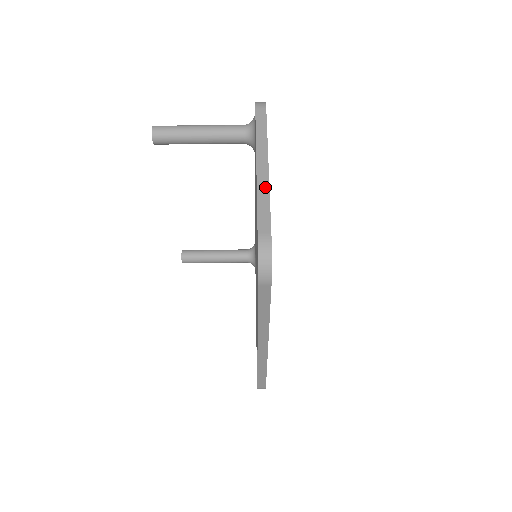
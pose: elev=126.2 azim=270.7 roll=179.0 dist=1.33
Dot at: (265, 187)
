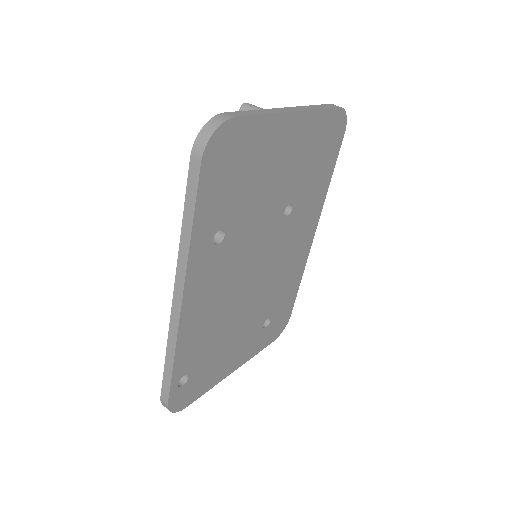
Dot at: (272, 111)
